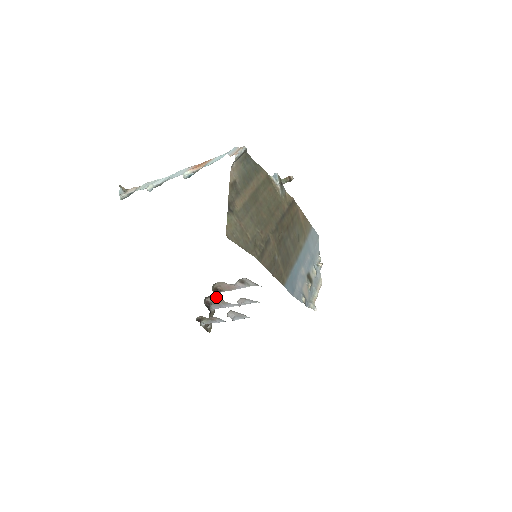
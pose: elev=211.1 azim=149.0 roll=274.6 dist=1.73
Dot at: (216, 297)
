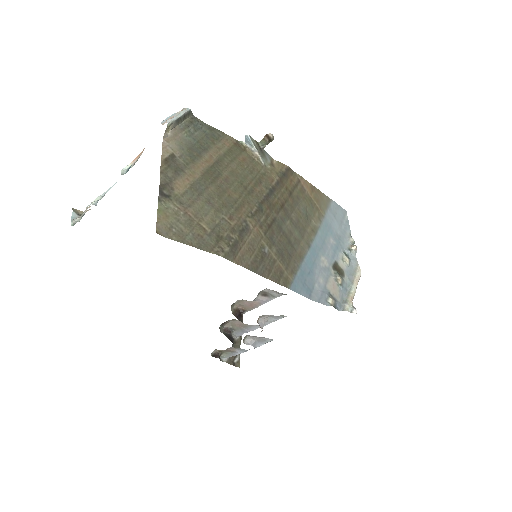
Dot at: (234, 321)
